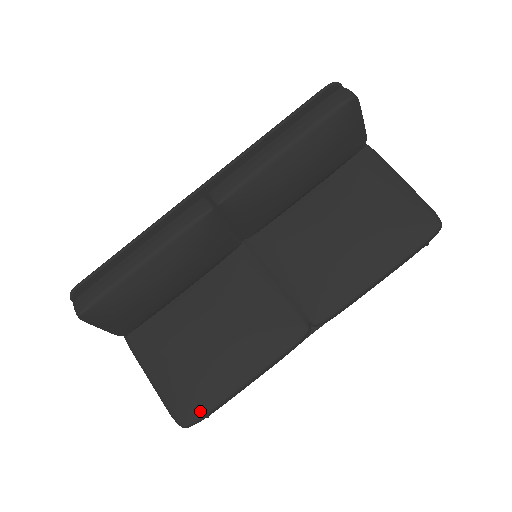
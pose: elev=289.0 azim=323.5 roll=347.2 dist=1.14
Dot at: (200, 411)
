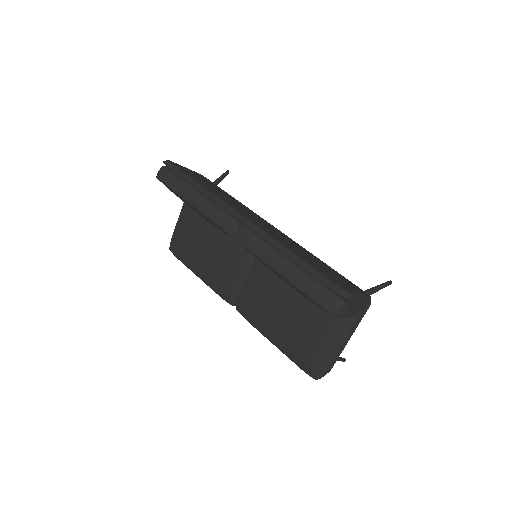
Dot at: (178, 256)
